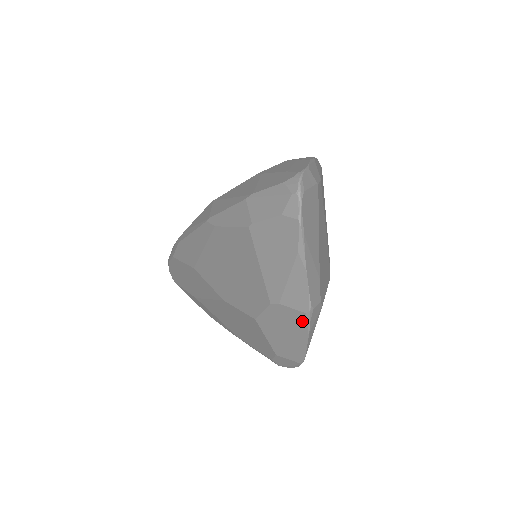
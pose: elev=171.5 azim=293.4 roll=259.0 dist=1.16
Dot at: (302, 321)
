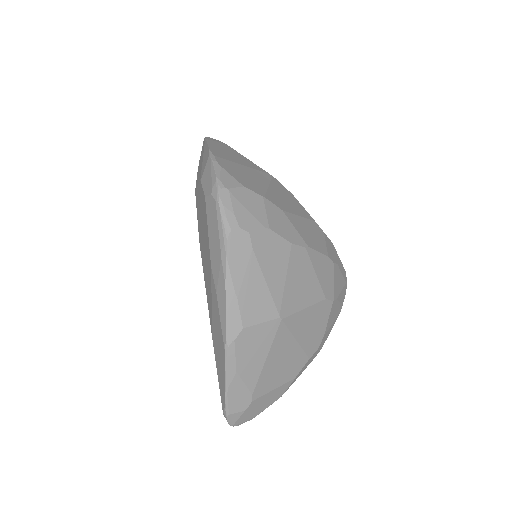
Dot at: occluded
